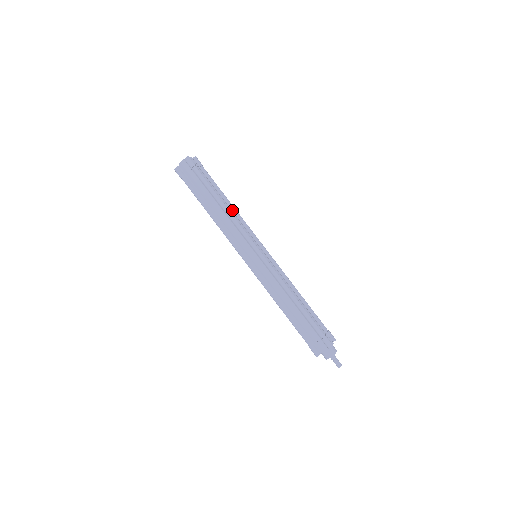
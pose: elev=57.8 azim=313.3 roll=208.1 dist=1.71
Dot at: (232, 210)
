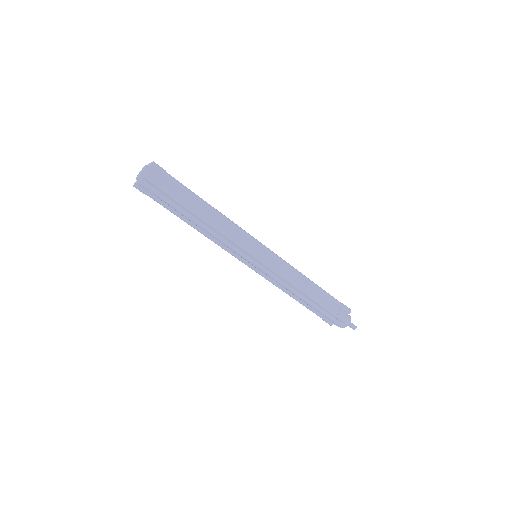
Dot at: (217, 218)
